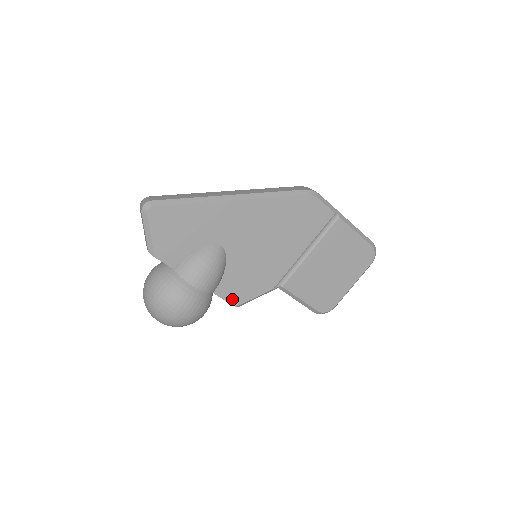
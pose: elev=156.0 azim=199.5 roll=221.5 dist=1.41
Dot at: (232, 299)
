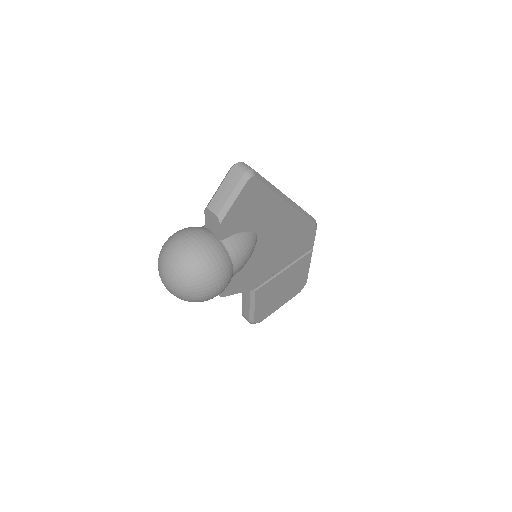
Dot at: (227, 288)
